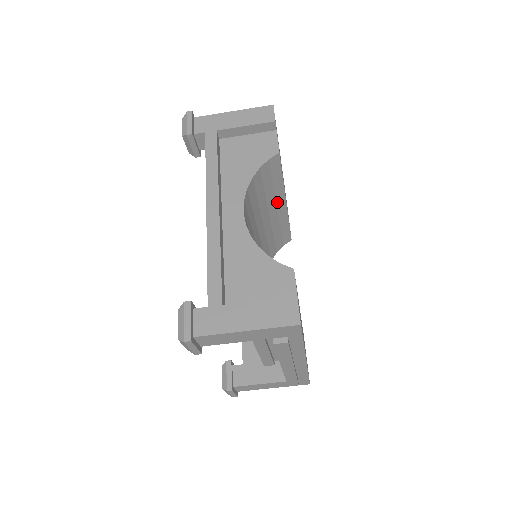
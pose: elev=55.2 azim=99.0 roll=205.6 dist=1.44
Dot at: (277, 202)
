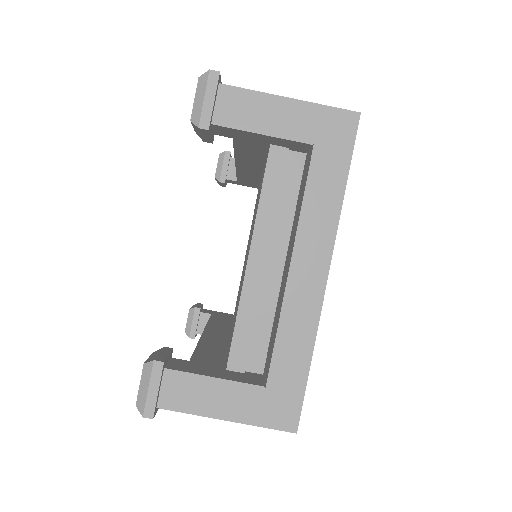
Dot at: occluded
